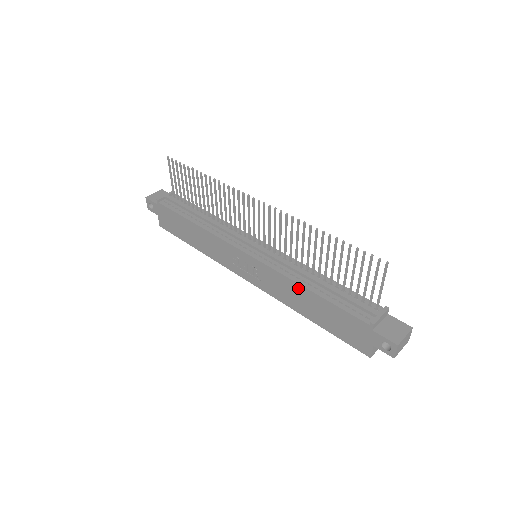
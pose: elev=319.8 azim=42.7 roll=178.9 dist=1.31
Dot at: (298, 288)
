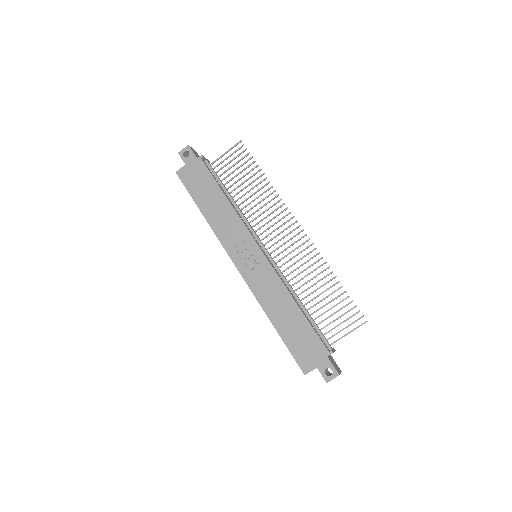
Dot at: (288, 298)
